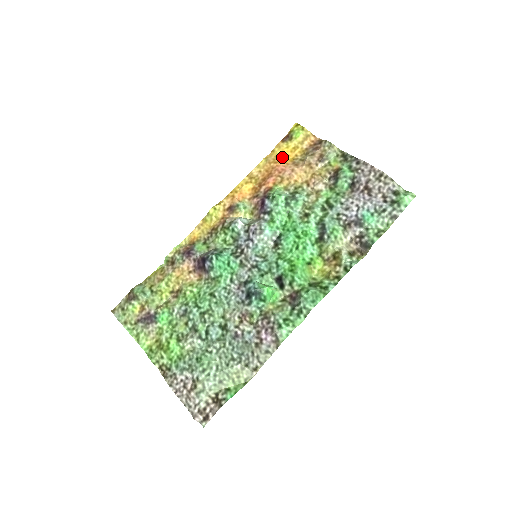
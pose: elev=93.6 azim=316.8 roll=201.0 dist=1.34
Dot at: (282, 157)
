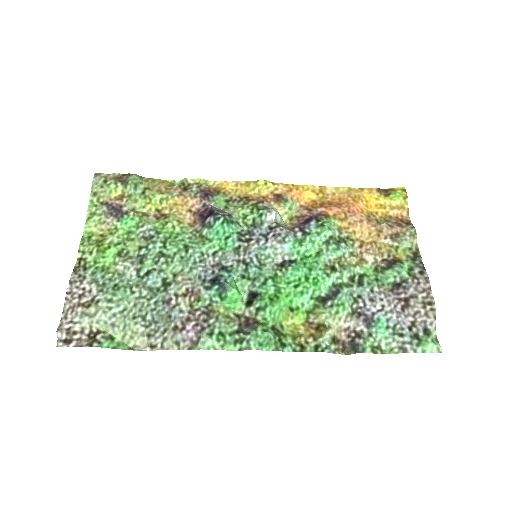
Dot at: (364, 202)
